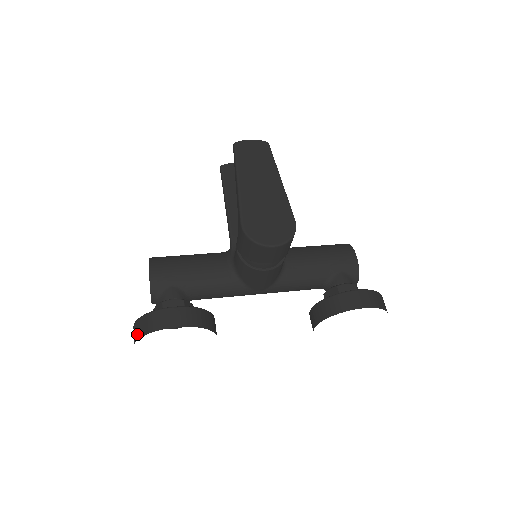
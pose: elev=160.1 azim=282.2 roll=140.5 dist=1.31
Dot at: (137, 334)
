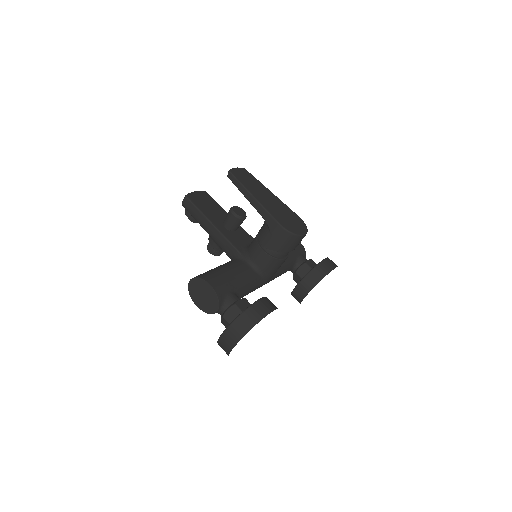
Dot at: (242, 331)
